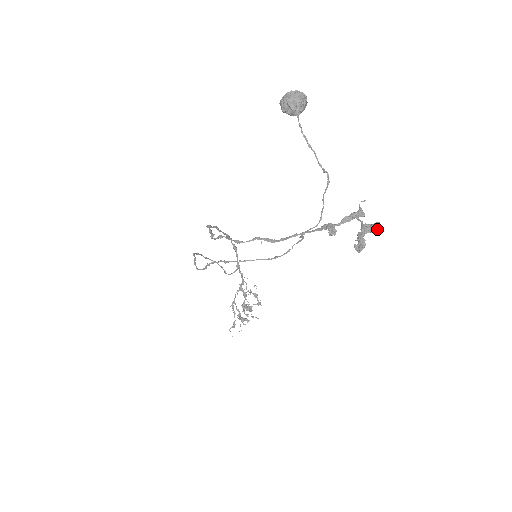
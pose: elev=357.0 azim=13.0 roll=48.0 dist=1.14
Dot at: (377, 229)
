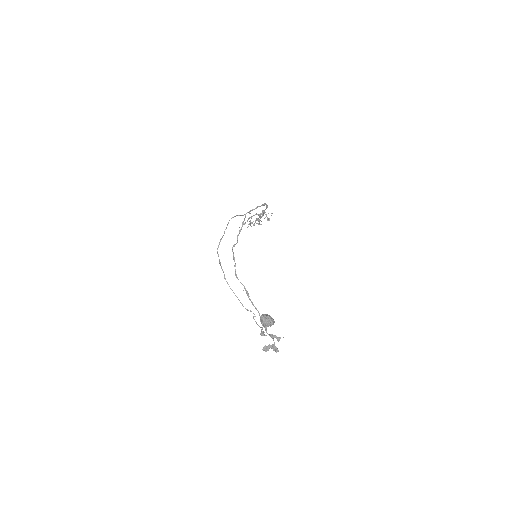
Dot at: (276, 352)
